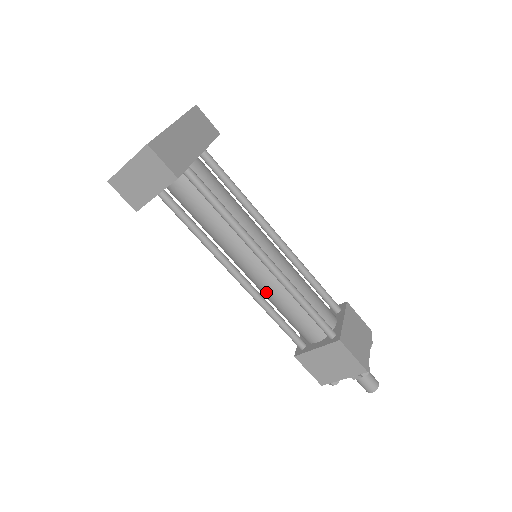
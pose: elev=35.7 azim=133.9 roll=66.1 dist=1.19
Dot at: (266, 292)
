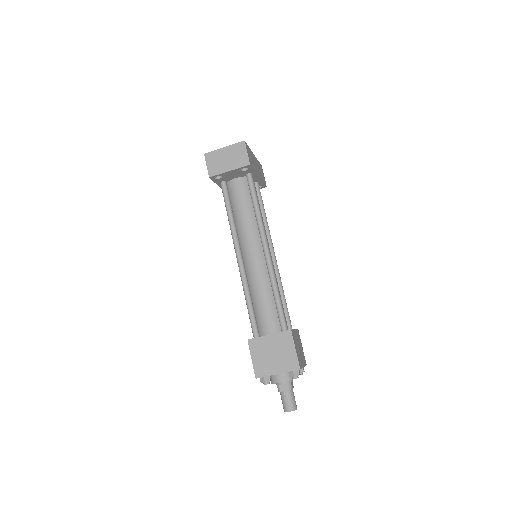
Dot at: (253, 277)
